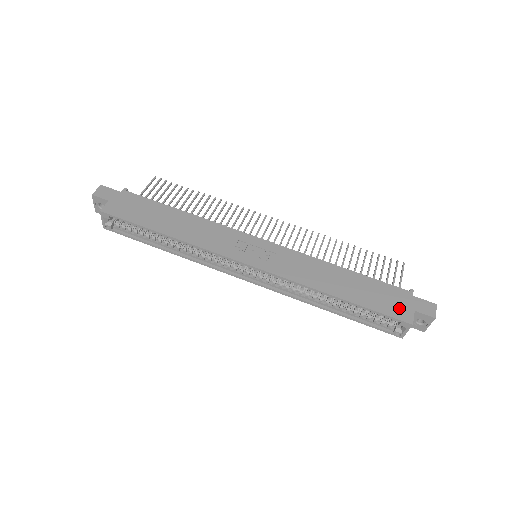
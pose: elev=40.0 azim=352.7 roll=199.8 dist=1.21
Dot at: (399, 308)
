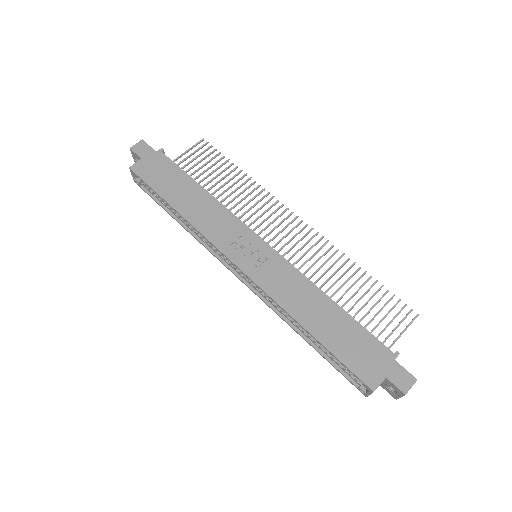
Dot at: (369, 368)
